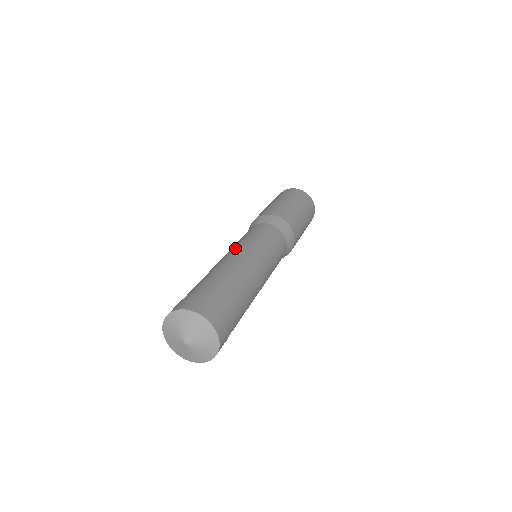
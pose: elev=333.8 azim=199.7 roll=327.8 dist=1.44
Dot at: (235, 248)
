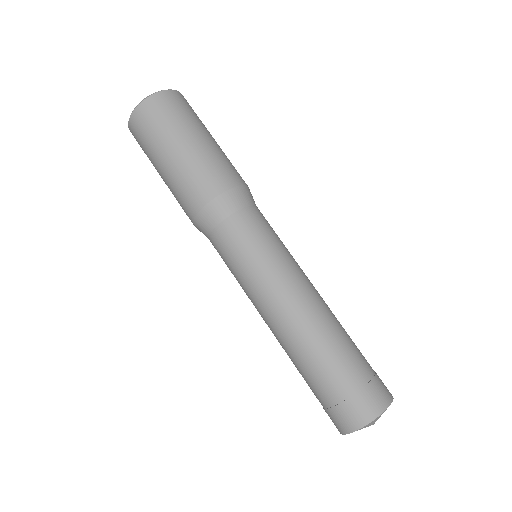
Dot at: (272, 292)
